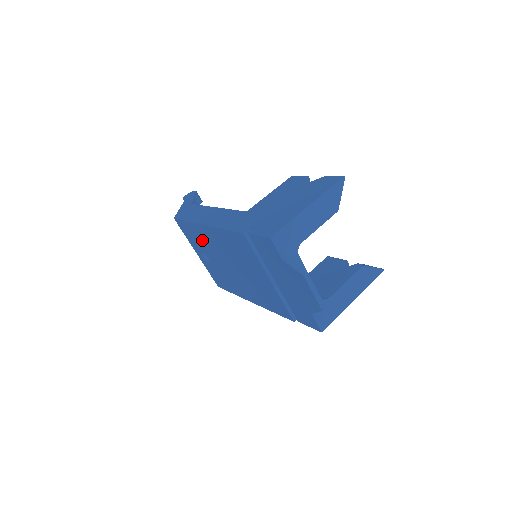
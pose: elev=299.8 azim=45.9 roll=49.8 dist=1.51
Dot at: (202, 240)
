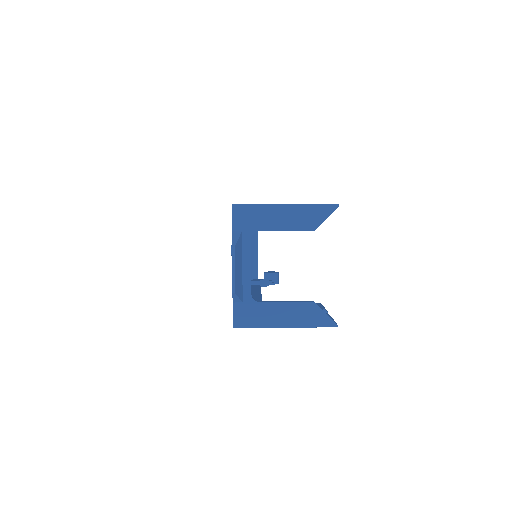
Dot at: occluded
